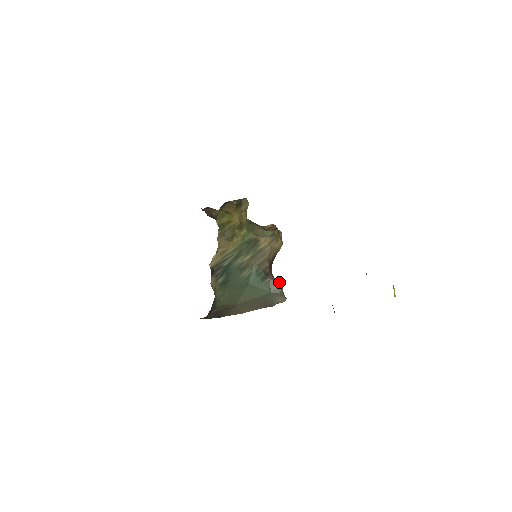
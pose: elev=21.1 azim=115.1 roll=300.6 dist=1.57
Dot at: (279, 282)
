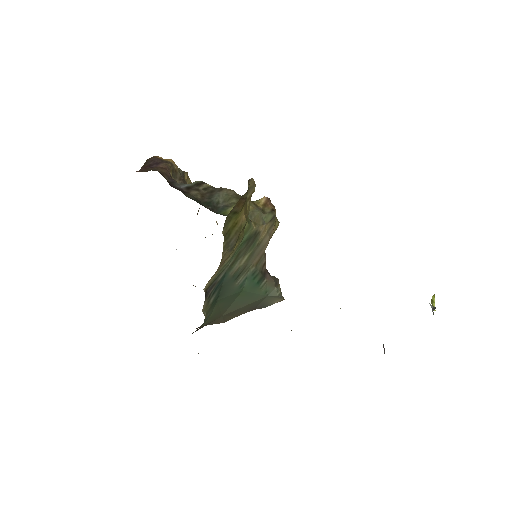
Dot at: (276, 280)
